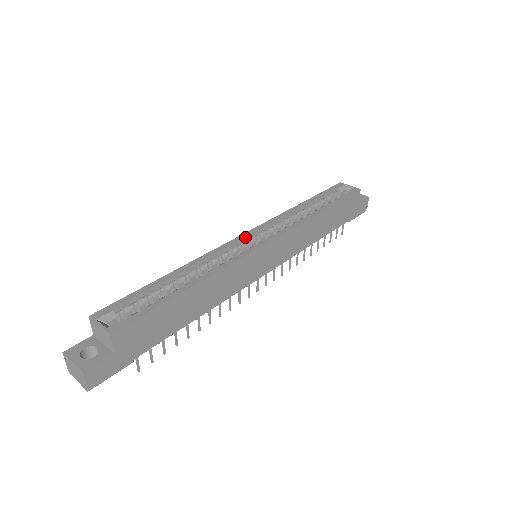
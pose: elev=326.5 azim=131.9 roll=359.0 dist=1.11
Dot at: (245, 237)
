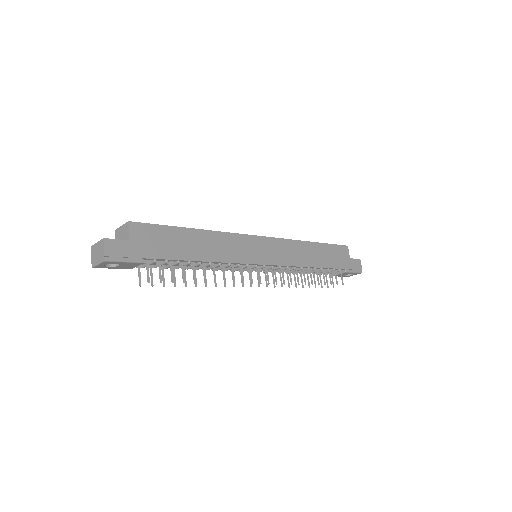
Dot at: occluded
